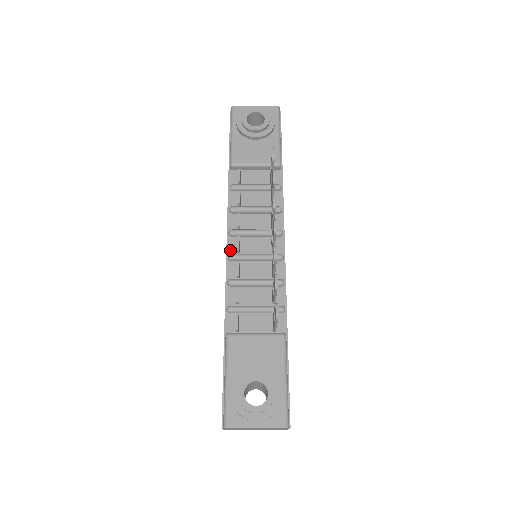
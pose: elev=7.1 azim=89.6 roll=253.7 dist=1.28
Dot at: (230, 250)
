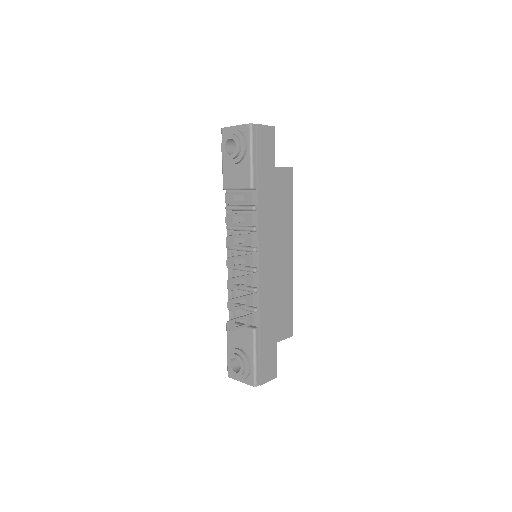
Dot at: occluded
